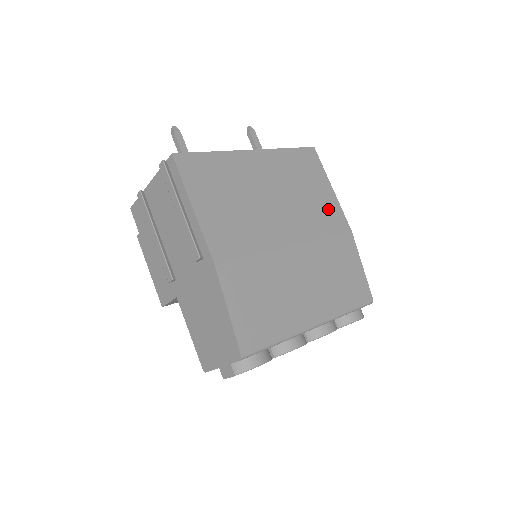
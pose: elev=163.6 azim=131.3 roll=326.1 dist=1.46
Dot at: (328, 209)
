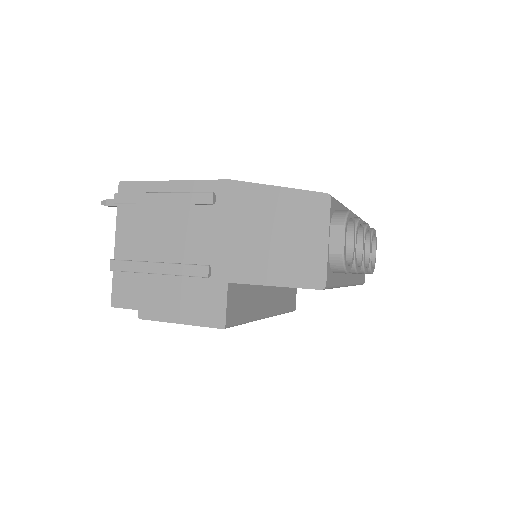
Dot at: occluded
